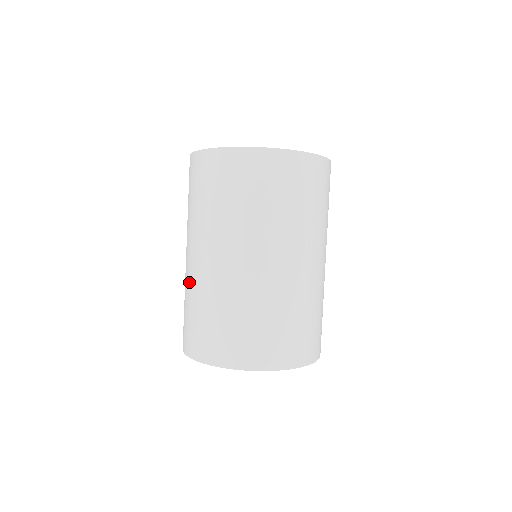
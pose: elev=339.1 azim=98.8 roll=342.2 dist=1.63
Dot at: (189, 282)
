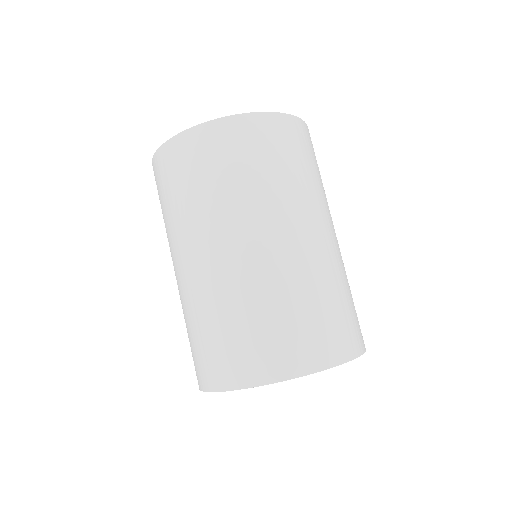
Dot at: (193, 298)
